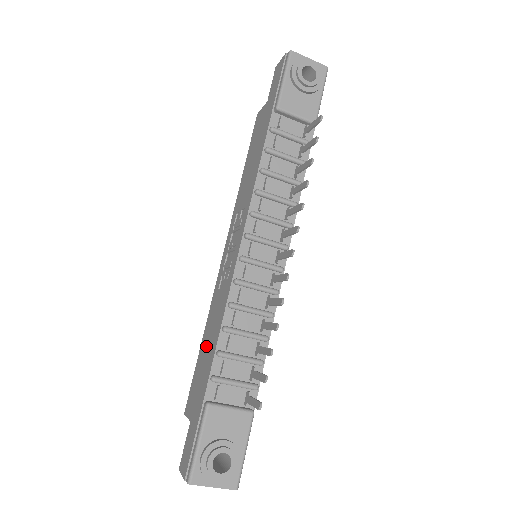
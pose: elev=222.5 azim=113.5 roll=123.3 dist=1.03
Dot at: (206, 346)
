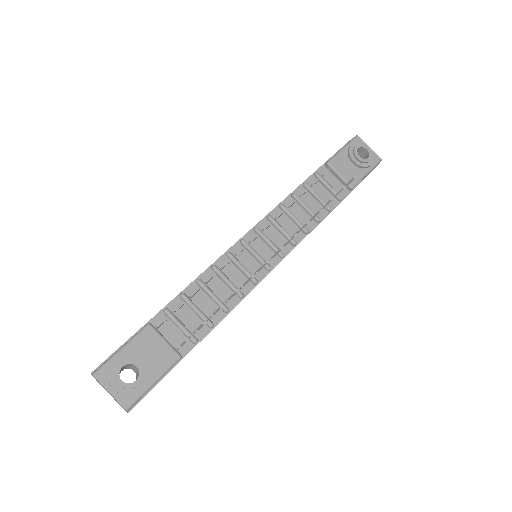
Dot at: occluded
